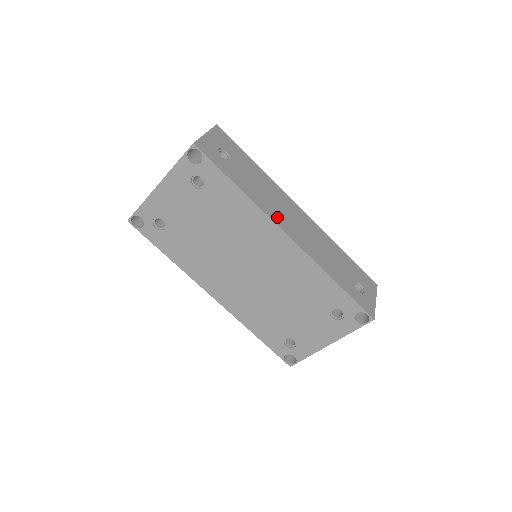
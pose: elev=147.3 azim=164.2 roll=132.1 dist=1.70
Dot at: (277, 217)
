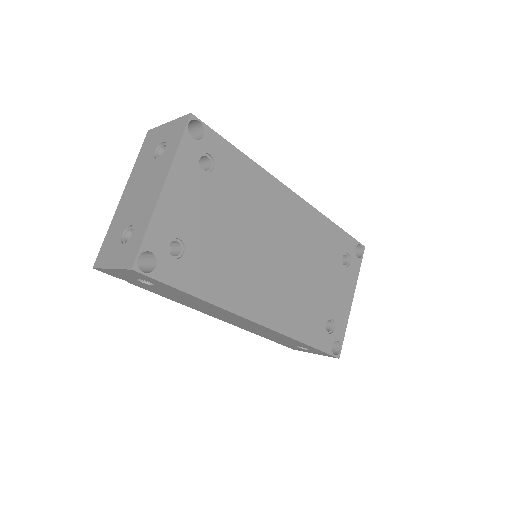
Dot at: occluded
